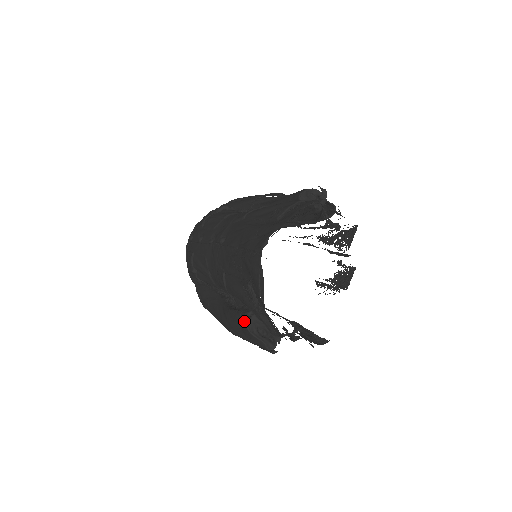
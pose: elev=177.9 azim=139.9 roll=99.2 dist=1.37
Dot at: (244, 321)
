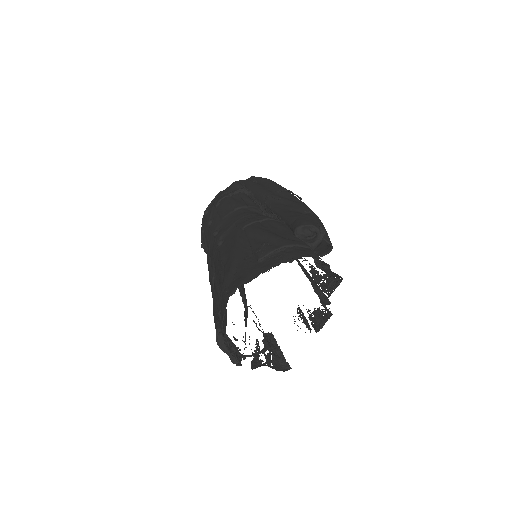
Dot at: (216, 333)
